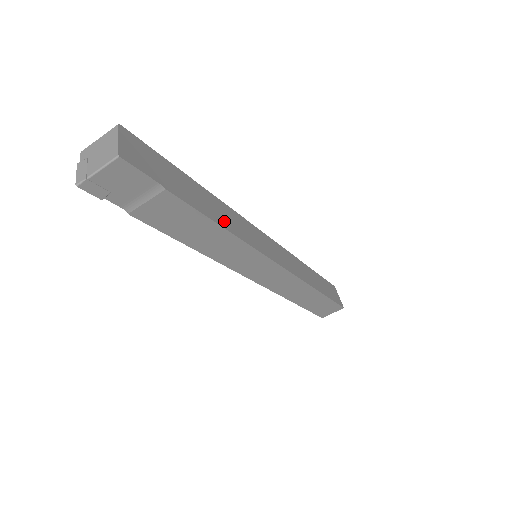
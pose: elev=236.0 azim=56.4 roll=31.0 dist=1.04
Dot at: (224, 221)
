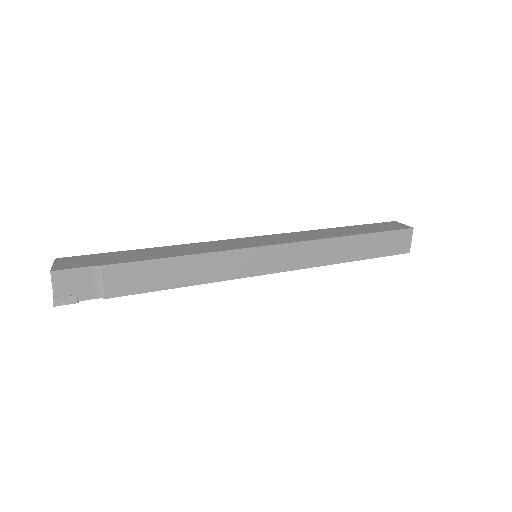
Dot at: (180, 253)
